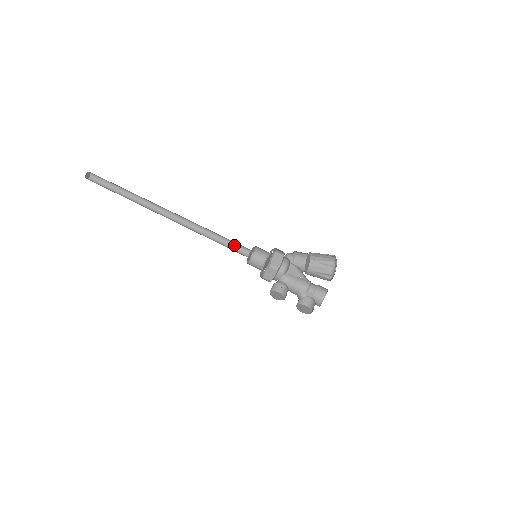
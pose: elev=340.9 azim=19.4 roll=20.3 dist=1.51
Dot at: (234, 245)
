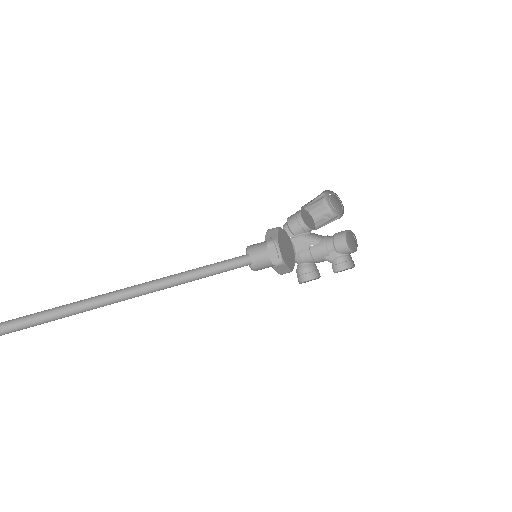
Dot at: (222, 268)
